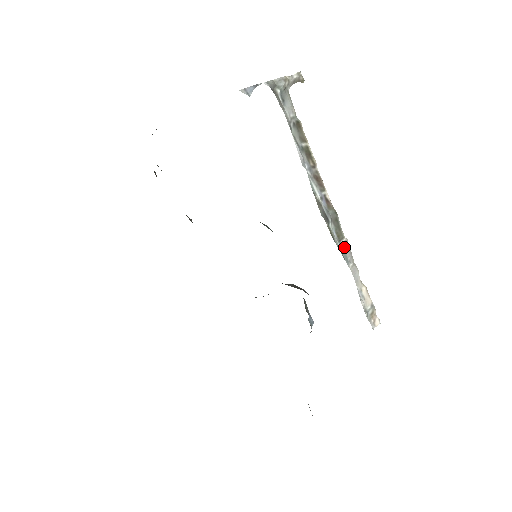
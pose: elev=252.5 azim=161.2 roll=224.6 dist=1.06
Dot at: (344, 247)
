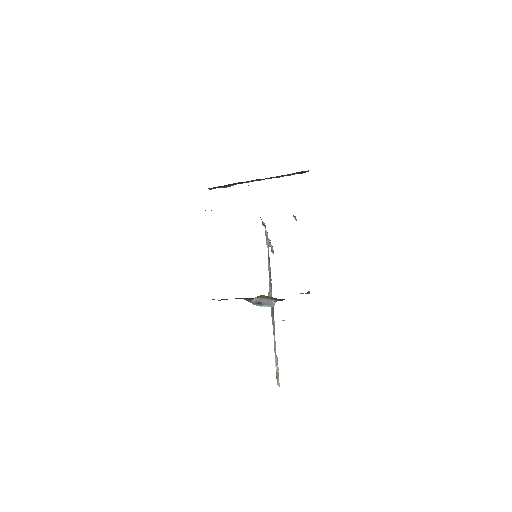
Dot at: (273, 325)
